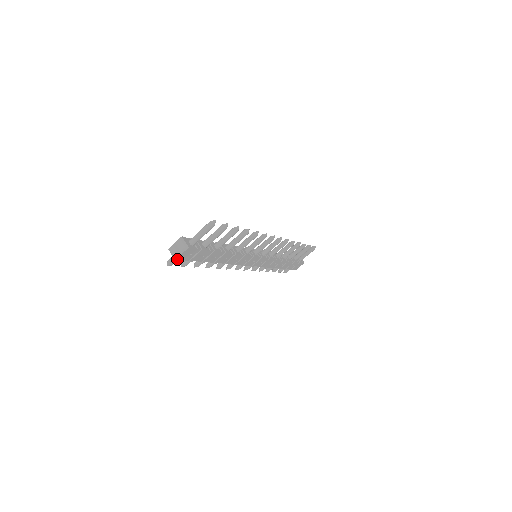
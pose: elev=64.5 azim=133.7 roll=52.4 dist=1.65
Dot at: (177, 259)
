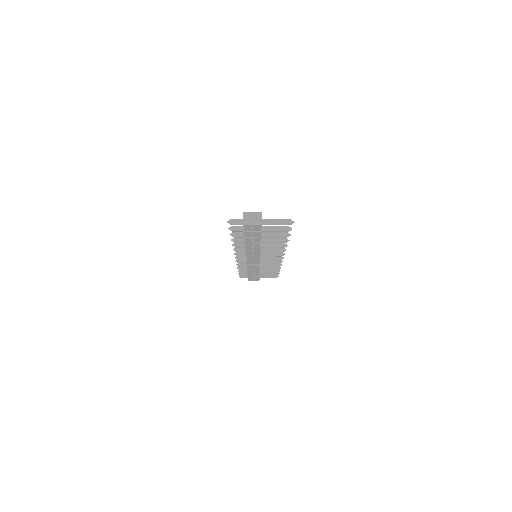
Dot at: (244, 225)
